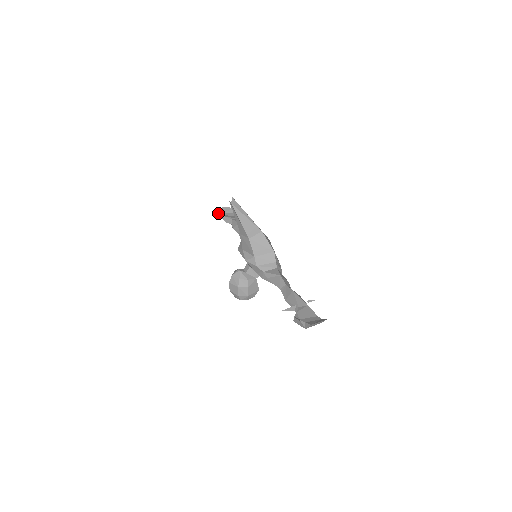
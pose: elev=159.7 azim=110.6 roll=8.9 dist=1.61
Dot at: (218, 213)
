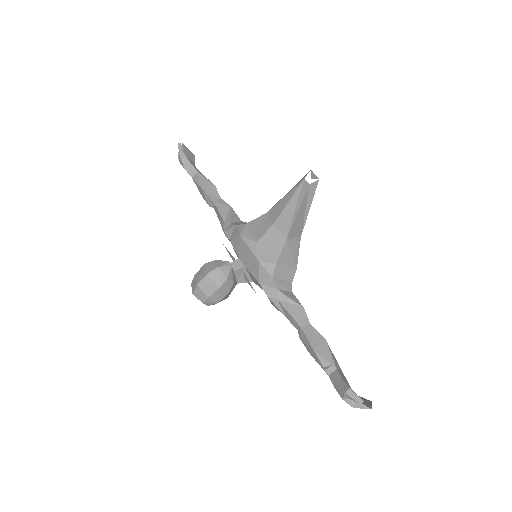
Dot at: (180, 150)
